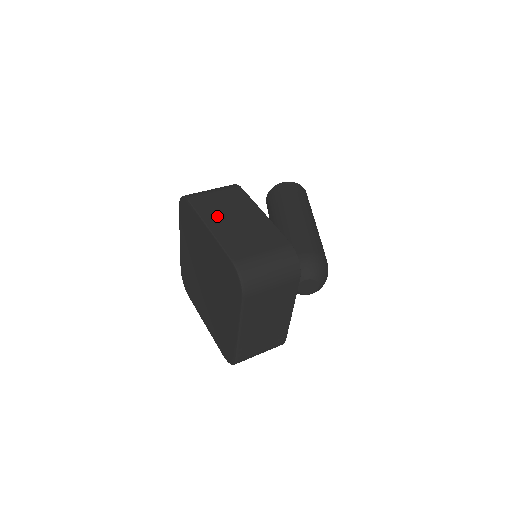
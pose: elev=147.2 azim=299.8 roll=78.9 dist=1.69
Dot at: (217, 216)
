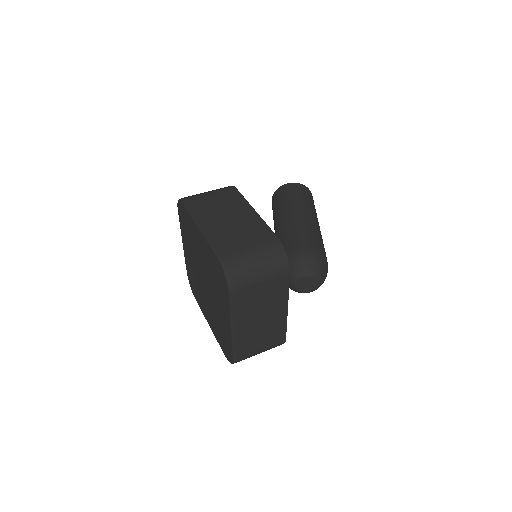
Dot at: (209, 216)
